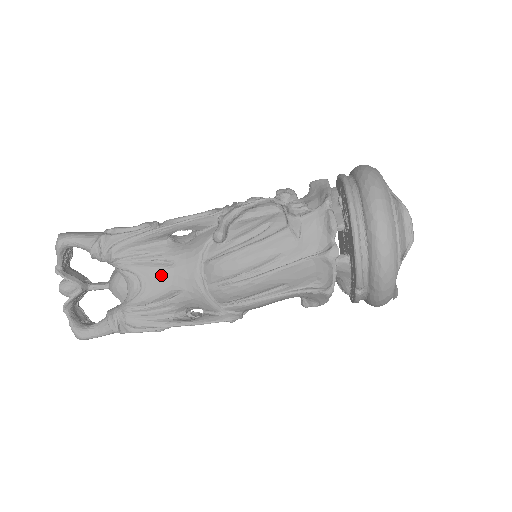
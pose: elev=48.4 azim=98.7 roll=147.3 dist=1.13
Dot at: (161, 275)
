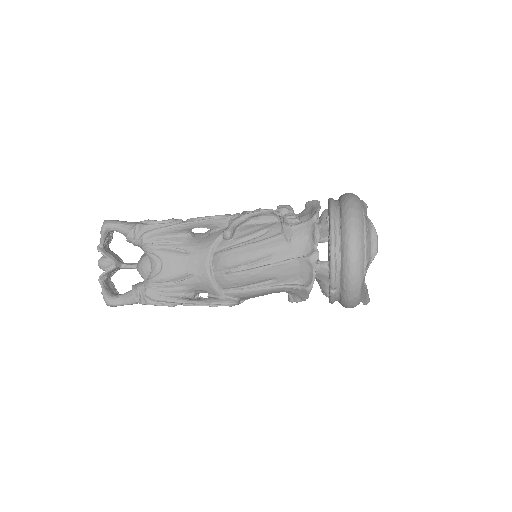
Dot at: (179, 260)
